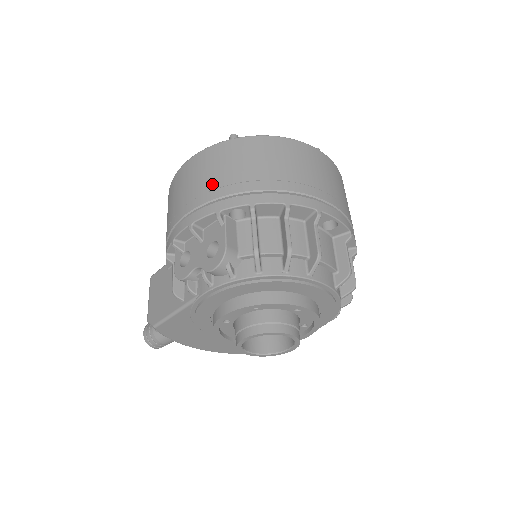
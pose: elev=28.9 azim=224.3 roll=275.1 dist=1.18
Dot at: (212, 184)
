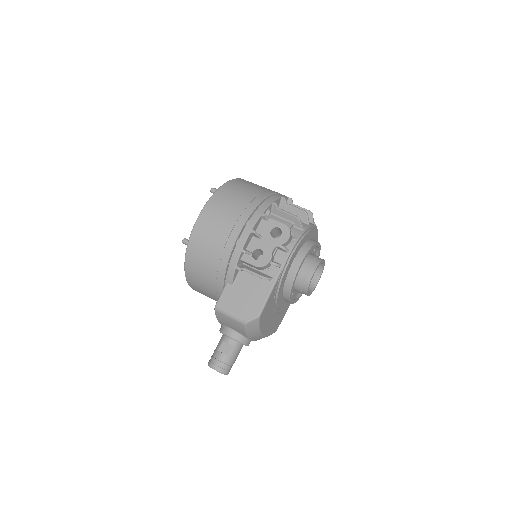
Dot at: (241, 207)
